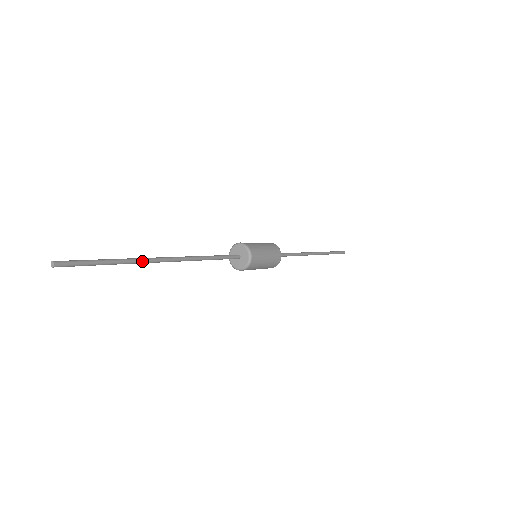
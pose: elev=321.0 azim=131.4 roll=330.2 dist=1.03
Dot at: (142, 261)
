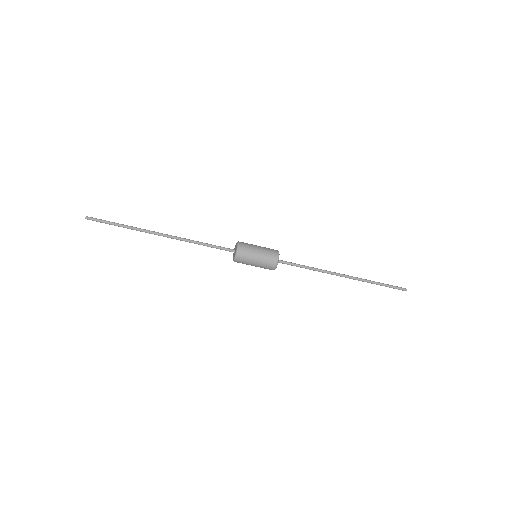
Dot at: (142, 231)
